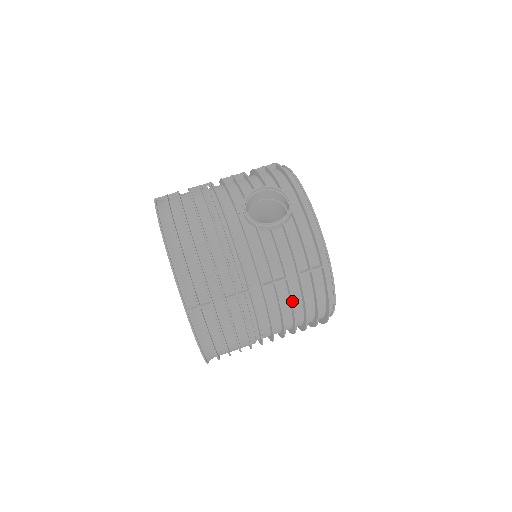
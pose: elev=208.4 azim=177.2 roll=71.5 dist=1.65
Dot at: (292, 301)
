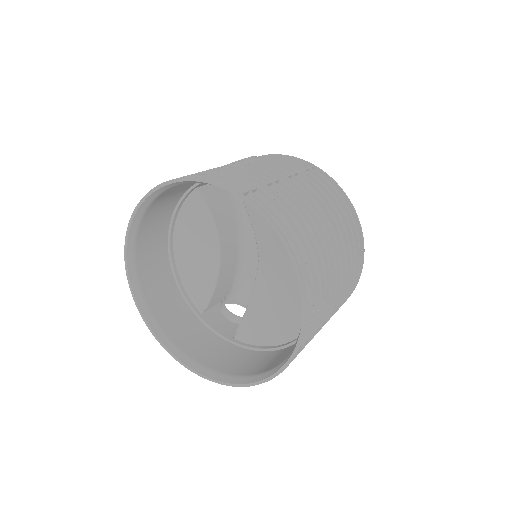
Dot at: (319, 188)
